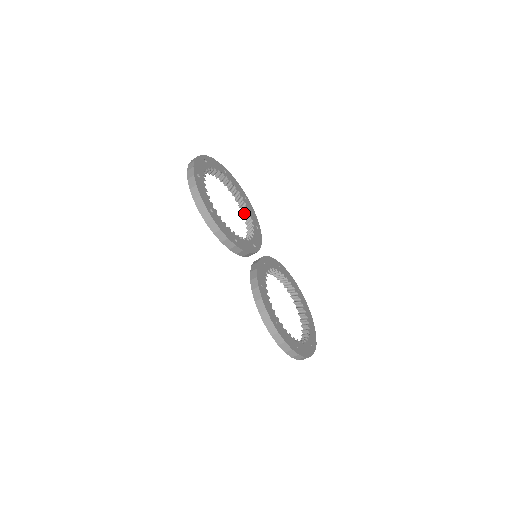
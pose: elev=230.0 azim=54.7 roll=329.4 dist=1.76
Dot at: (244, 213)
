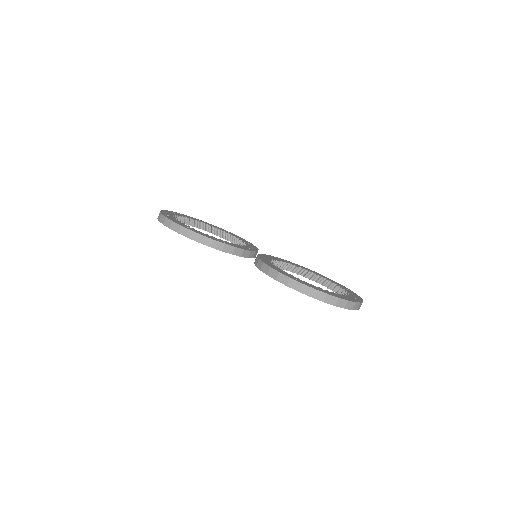
Dot at: (233, 242)
